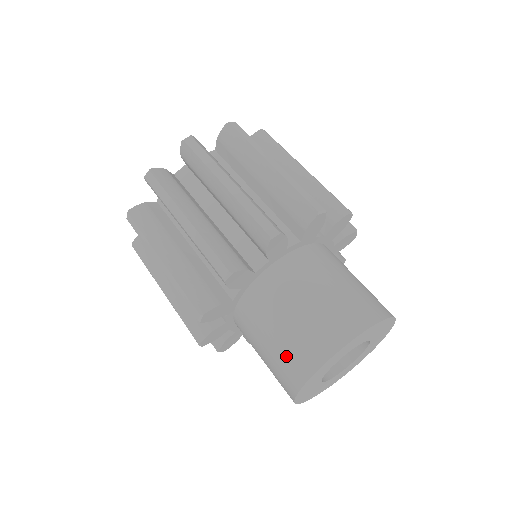
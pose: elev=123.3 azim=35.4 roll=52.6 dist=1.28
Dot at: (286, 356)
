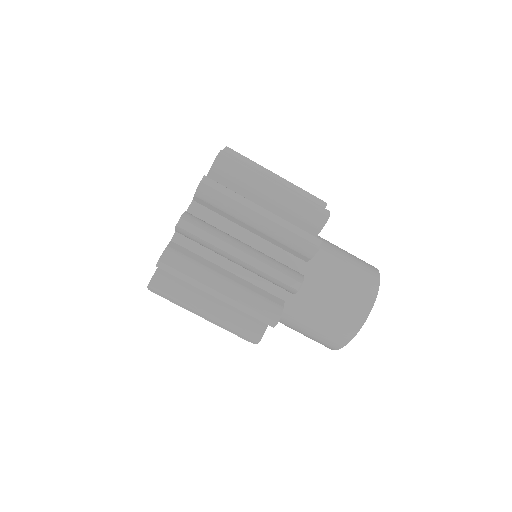
Dot at: (323, 338)
